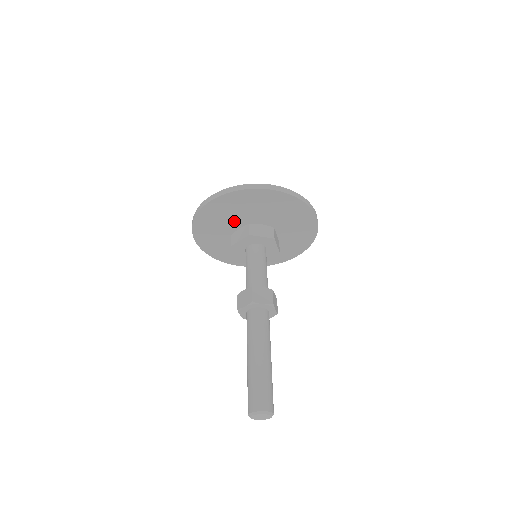
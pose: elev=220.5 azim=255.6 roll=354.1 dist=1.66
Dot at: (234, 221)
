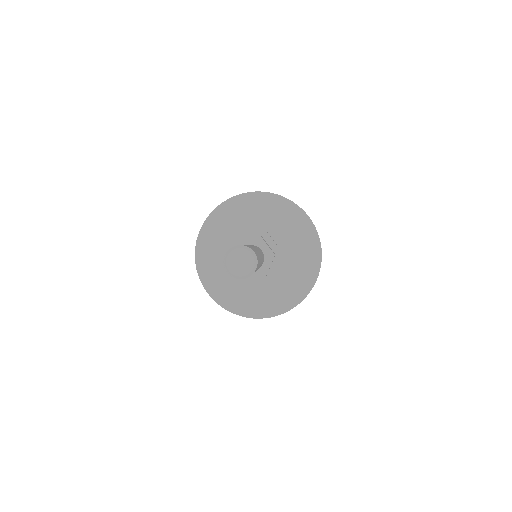
Dot at: (252, 228)
